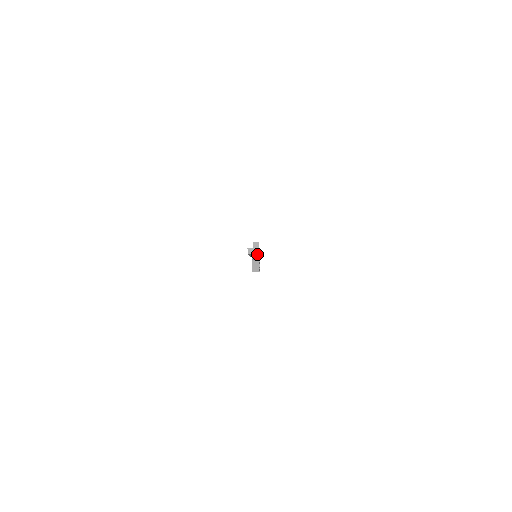
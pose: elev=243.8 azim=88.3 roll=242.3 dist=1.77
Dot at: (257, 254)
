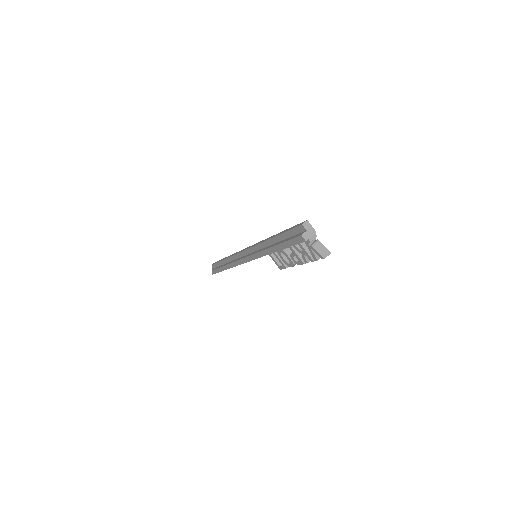
Dot at: (314, 235)
